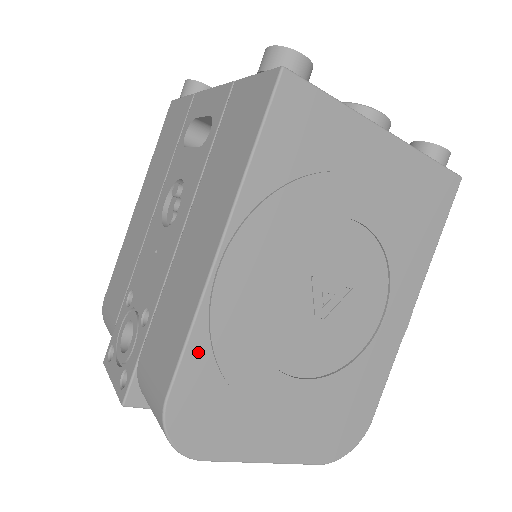
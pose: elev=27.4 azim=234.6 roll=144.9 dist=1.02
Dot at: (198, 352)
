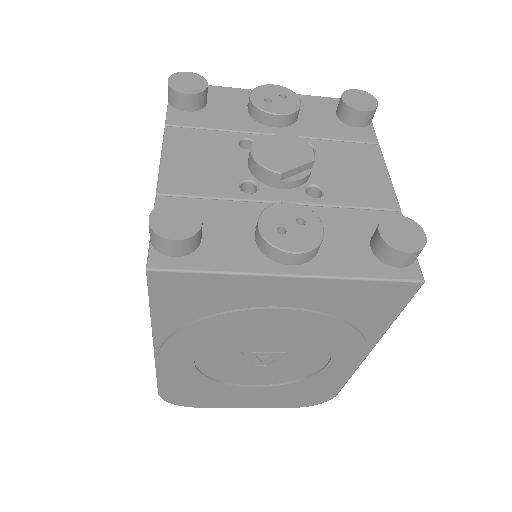
Dot at: (168, 382)
